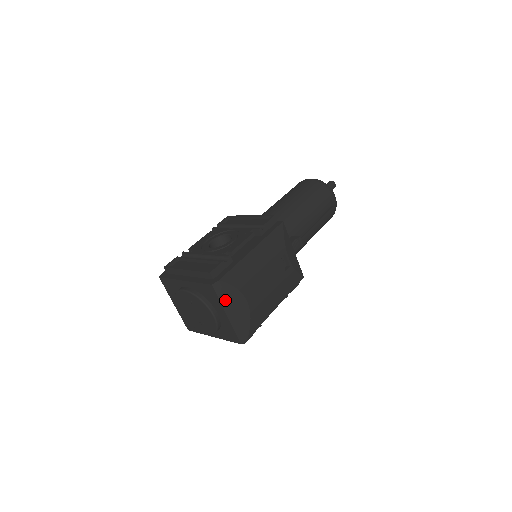
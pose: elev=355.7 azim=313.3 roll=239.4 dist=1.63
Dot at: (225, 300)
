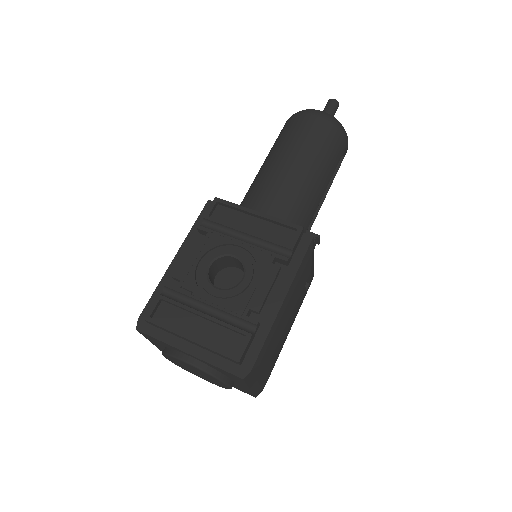
Dot at: (252, 380)
